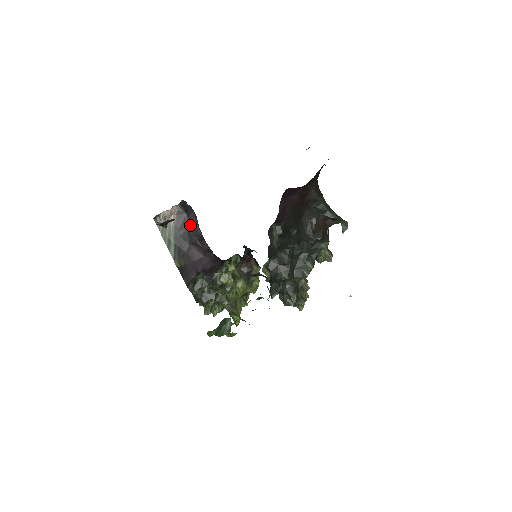
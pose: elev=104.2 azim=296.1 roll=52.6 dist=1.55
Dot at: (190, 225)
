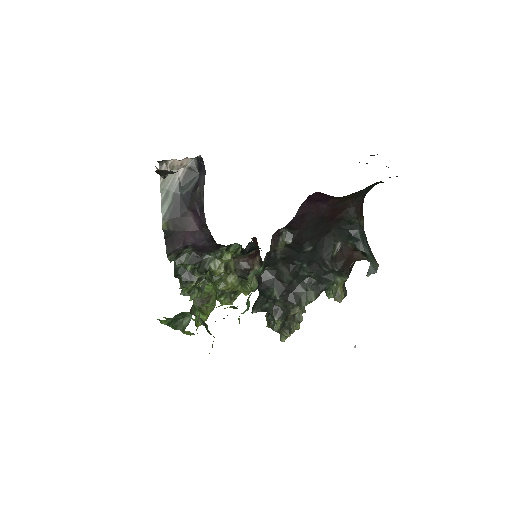
Dot at: (197, 187)
